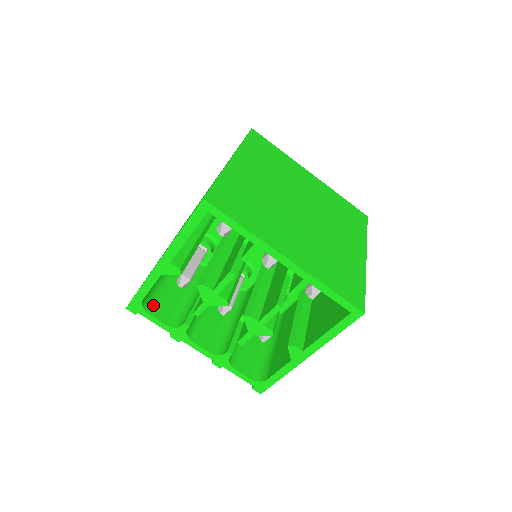
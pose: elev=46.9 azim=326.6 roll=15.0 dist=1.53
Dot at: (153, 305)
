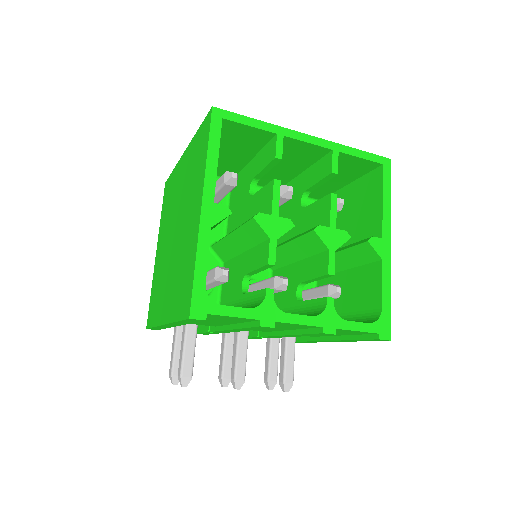
Dot at: occluded
